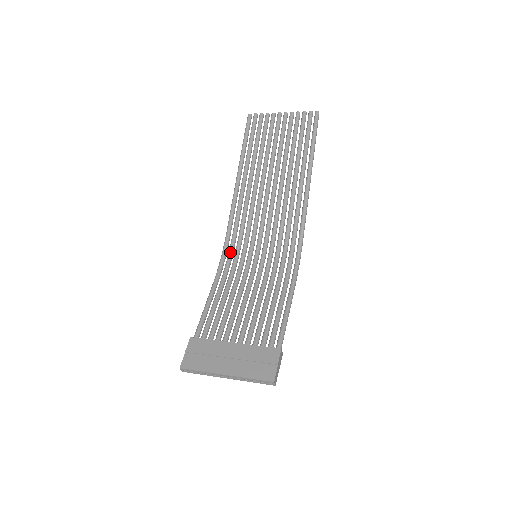
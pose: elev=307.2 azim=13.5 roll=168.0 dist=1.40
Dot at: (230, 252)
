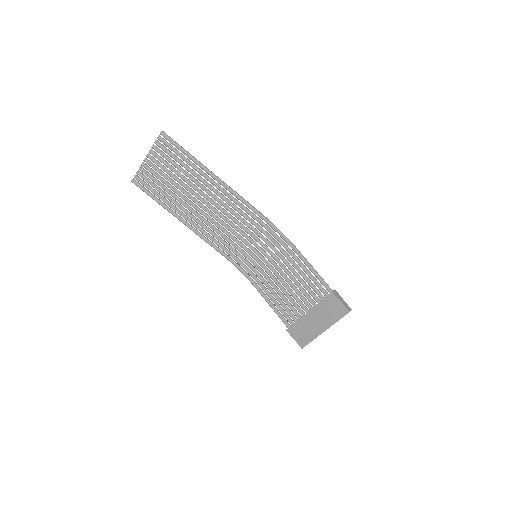
Dot at: (240, 264)
